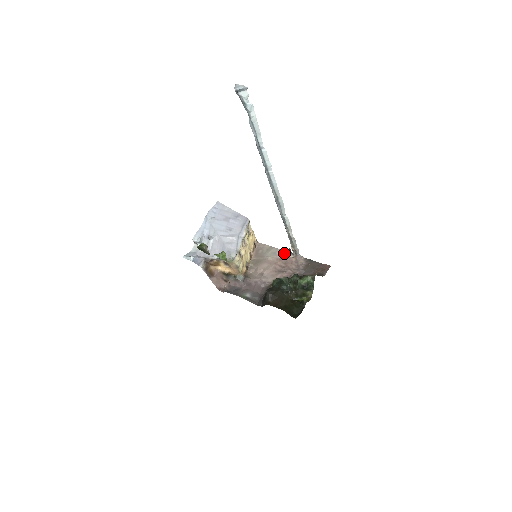
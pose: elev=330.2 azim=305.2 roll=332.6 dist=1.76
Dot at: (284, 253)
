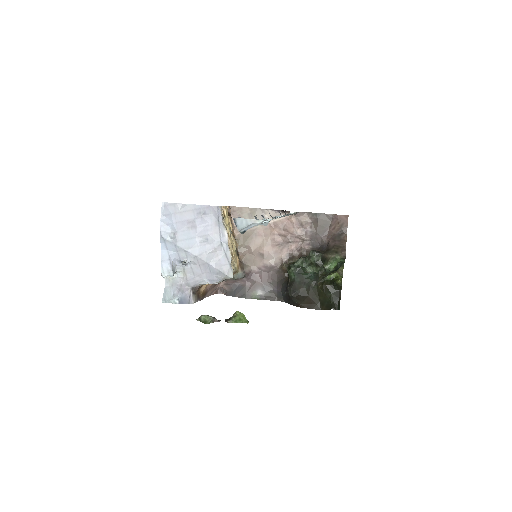
Dot at: (276, 214)
